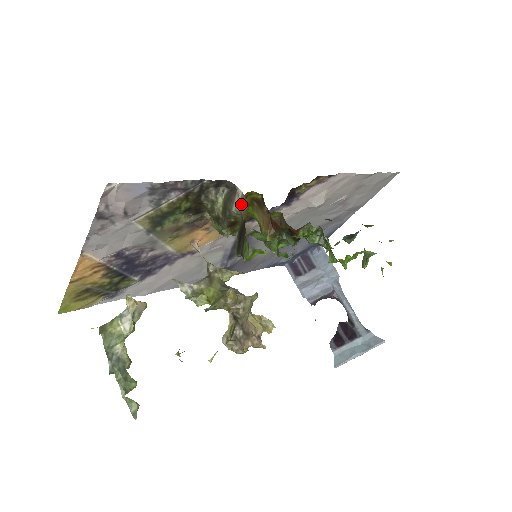
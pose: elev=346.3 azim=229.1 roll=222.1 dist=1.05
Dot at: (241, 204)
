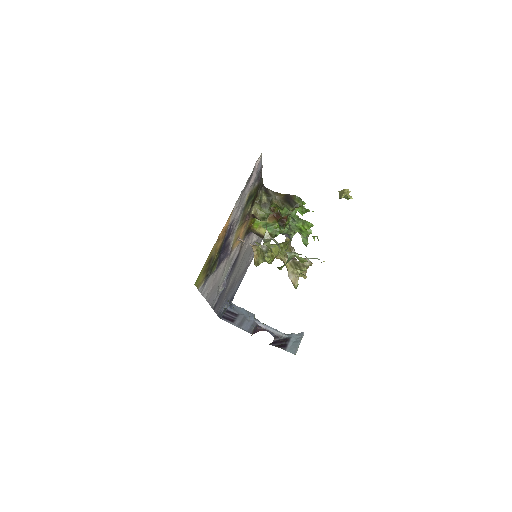
Dot at: (275, 193)
